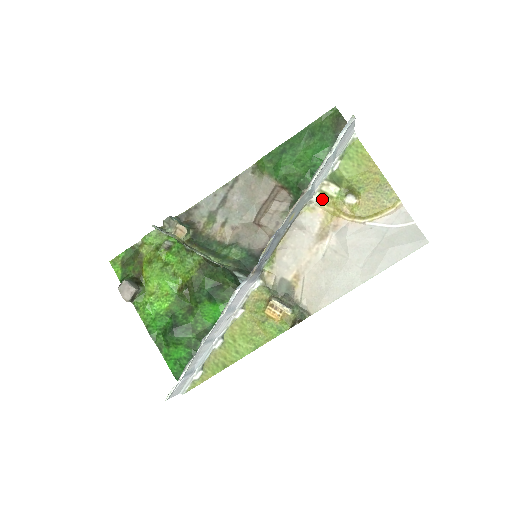
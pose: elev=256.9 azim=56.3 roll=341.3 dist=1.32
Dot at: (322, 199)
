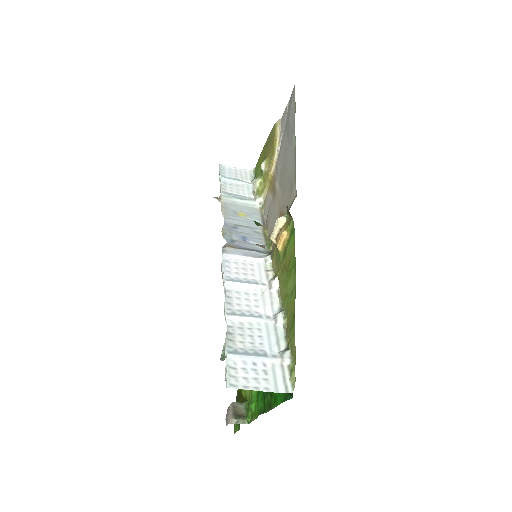
Dot at: (261, 193)
